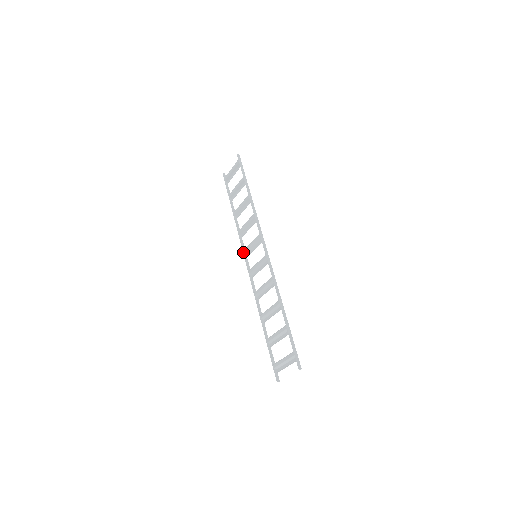
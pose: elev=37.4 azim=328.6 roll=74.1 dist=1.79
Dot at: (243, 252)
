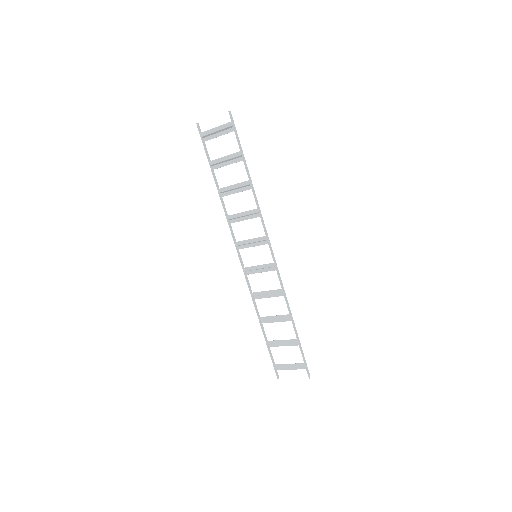
Dot at: (235, 244)
